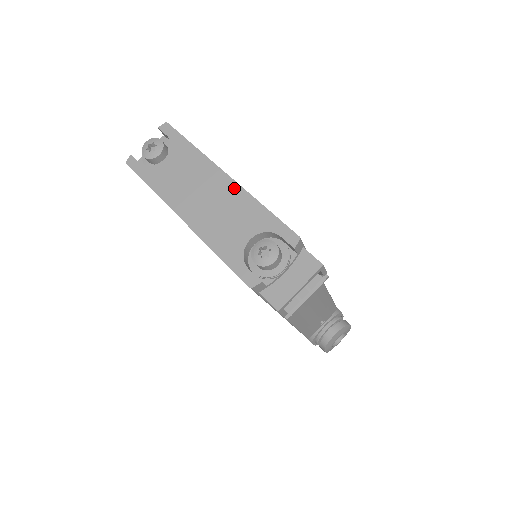
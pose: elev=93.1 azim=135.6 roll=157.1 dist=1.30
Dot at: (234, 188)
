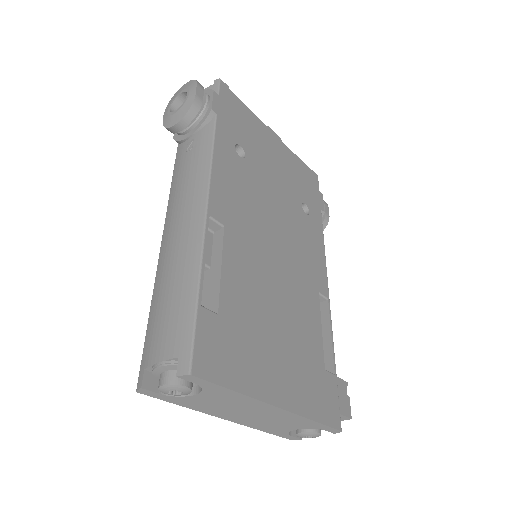
Dot at: (286, 414)
